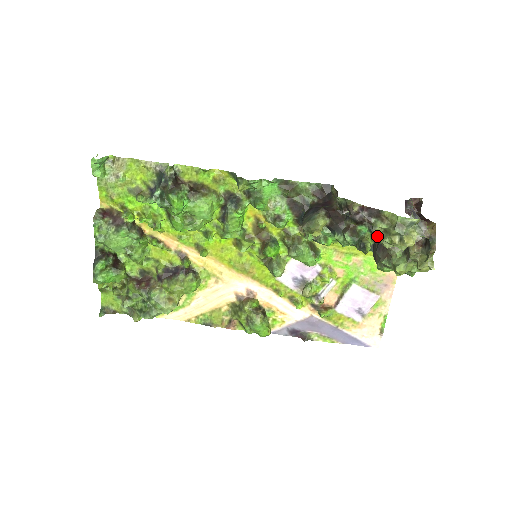
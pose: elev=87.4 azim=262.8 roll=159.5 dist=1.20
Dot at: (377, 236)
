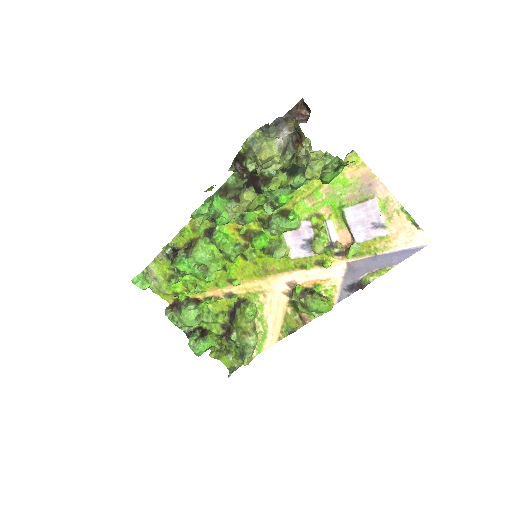
Dot at: (257, 171)
